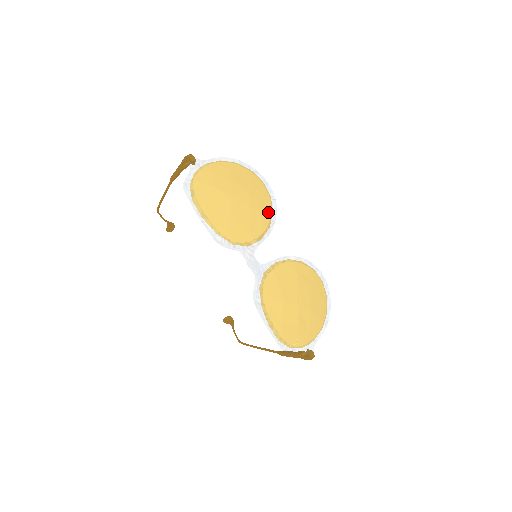
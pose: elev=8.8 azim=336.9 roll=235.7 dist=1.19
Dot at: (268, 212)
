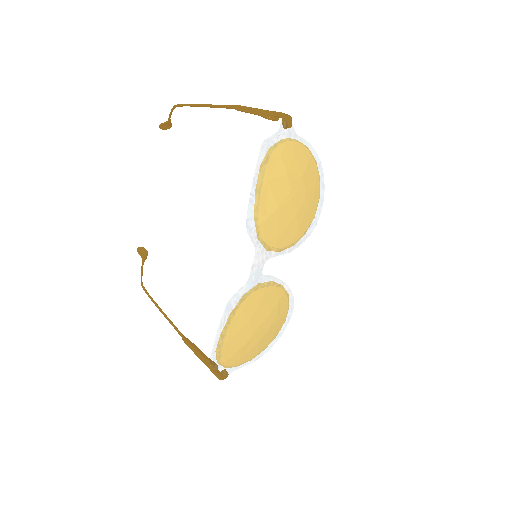
Dot at: (303, 230)
